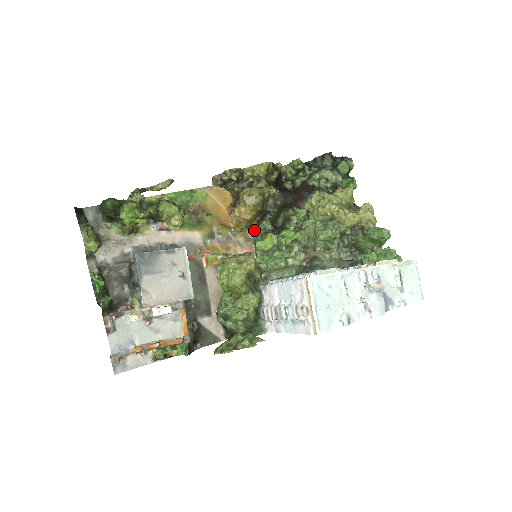
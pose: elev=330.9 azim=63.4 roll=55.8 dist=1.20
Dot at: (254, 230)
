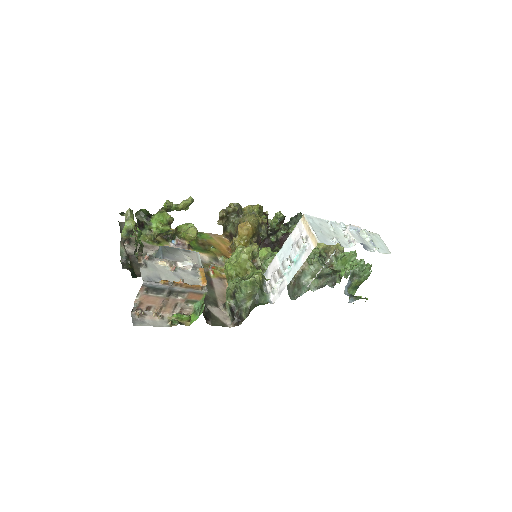
Dot at: occluded
